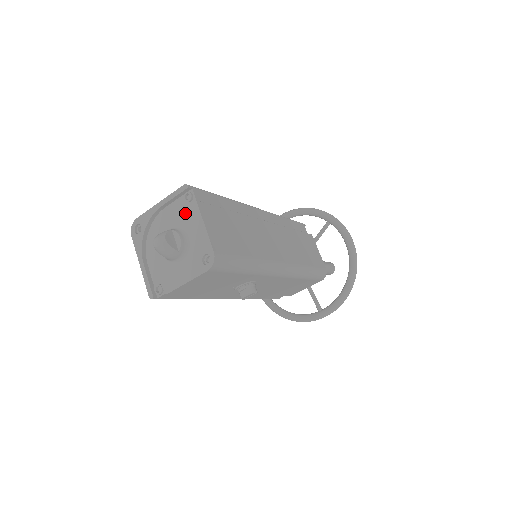
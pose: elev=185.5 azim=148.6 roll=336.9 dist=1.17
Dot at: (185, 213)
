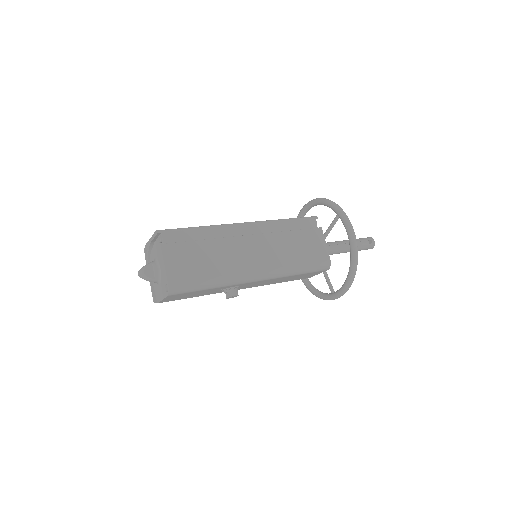
Dot at: (158, 251)
